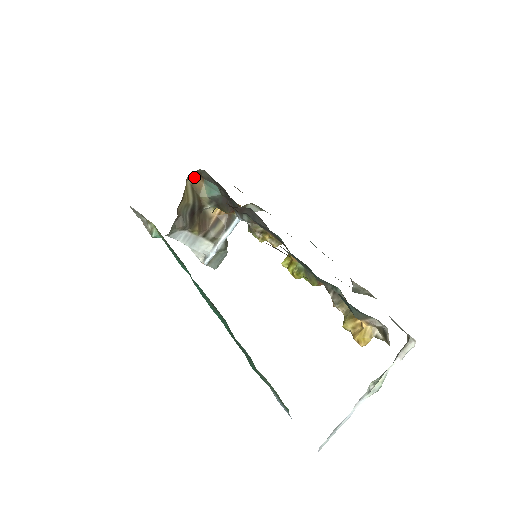
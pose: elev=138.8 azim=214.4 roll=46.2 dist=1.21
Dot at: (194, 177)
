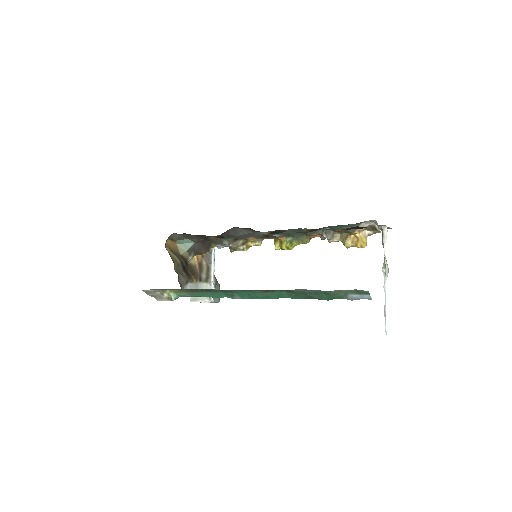
Dot at: (168, 244)
